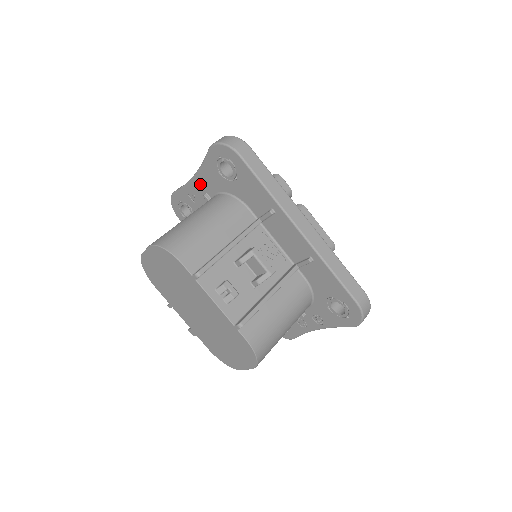
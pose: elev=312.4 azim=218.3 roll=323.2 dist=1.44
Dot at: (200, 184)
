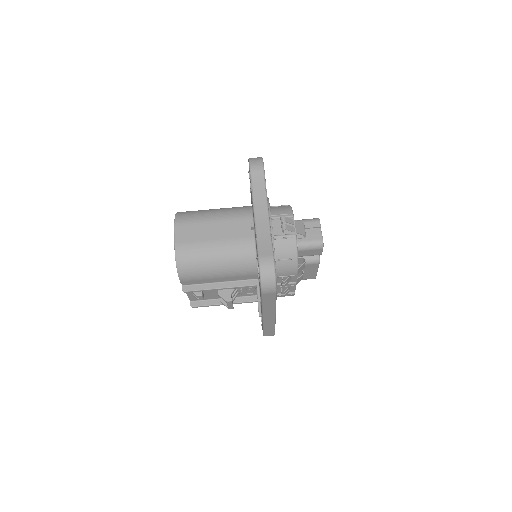
Dot at: occluded
